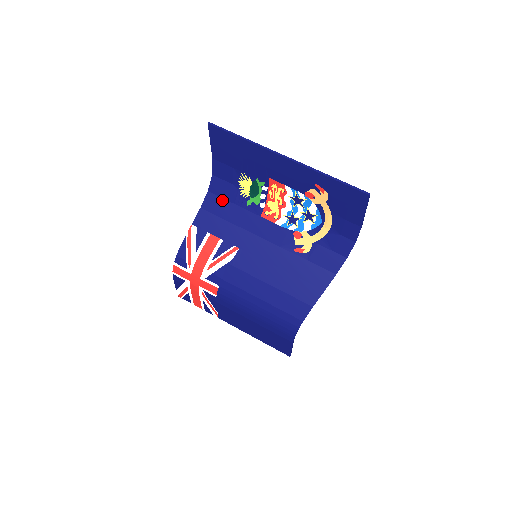
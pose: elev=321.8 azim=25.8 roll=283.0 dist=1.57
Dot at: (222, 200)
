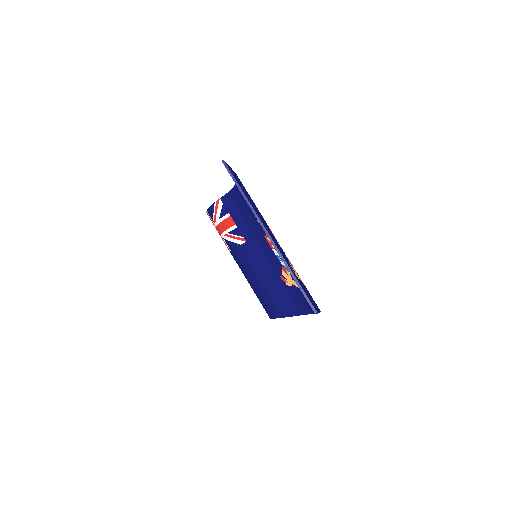
Dot at: (242, 201)
